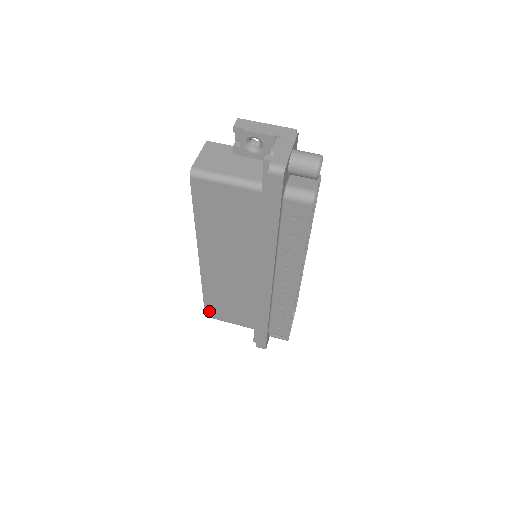
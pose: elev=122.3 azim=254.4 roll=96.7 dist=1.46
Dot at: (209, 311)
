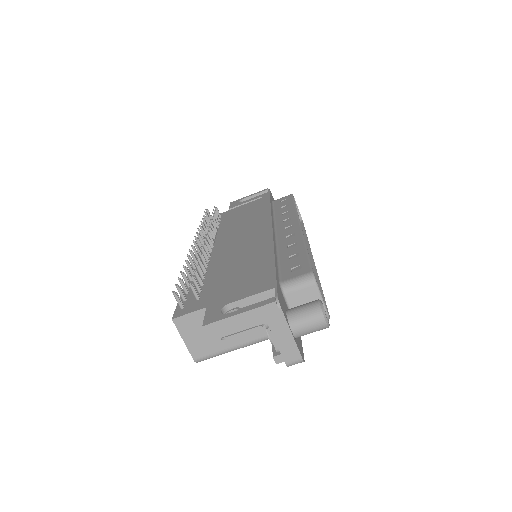
Dot at: occluded
